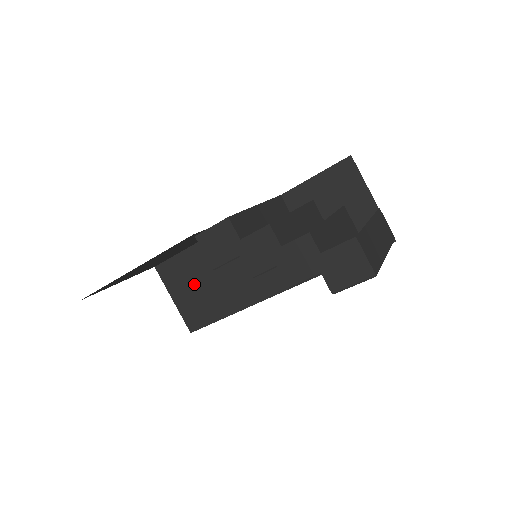
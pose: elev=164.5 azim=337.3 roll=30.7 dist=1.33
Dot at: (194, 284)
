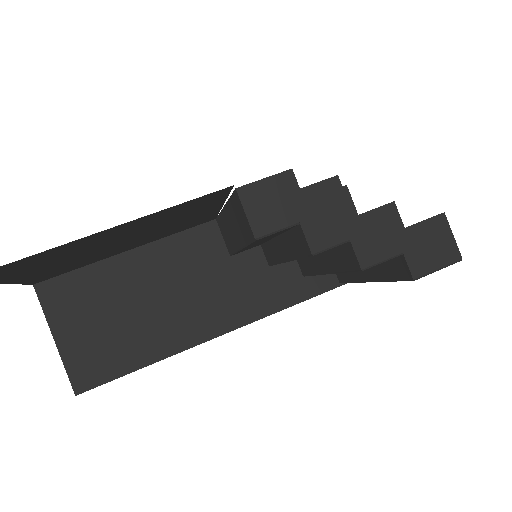
Dot at: (102, 314)
